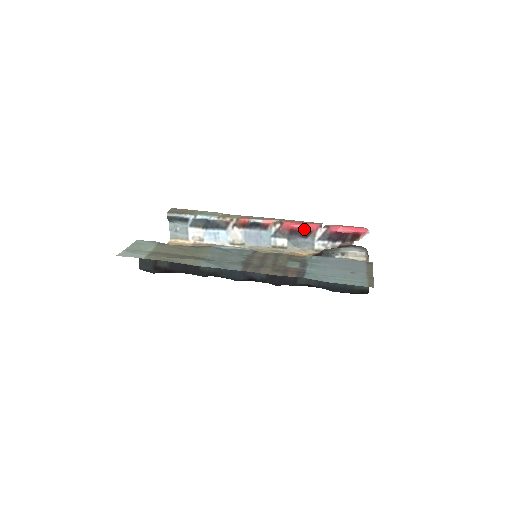
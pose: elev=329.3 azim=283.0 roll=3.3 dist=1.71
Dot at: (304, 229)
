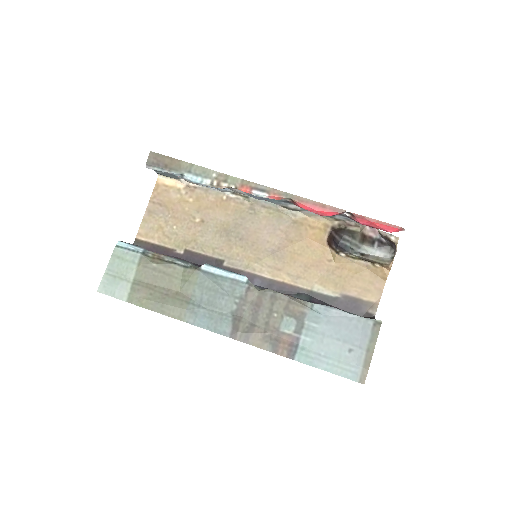
Dot at: (321, 215)
